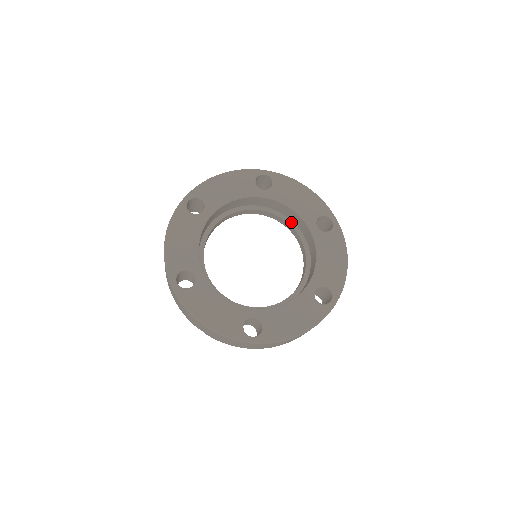
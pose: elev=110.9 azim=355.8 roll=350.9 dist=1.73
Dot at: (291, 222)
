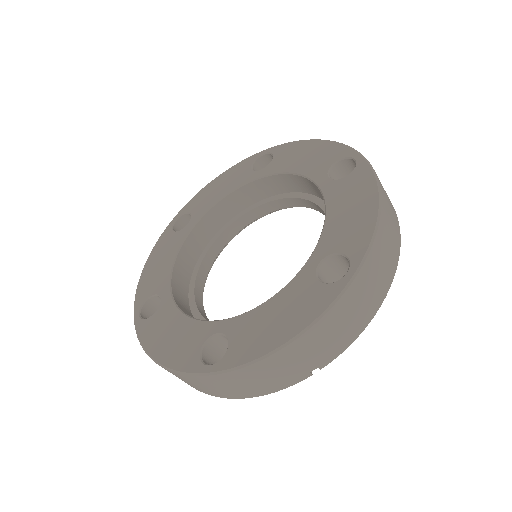
Dot at: (247, 209)
